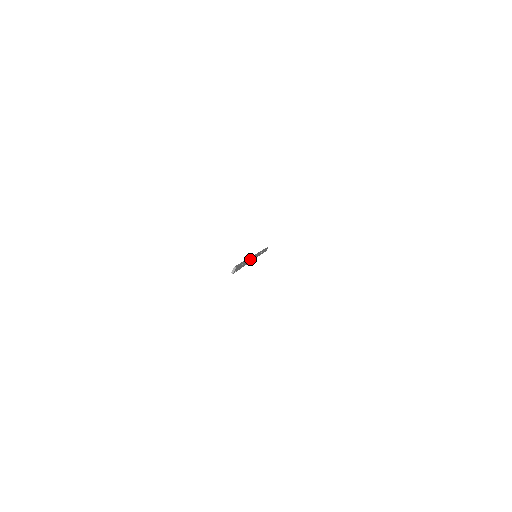
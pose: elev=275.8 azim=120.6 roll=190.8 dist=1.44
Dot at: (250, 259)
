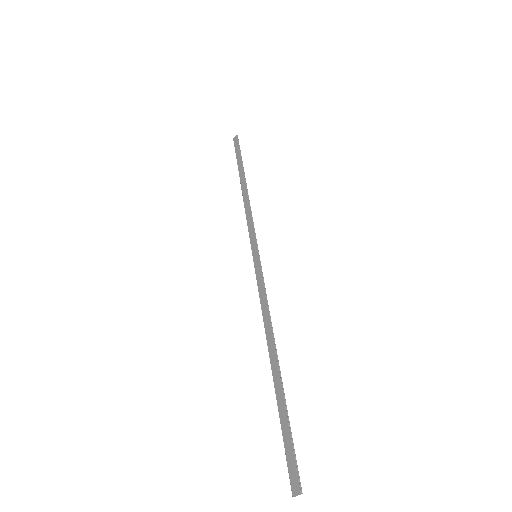
Dot at: (272, 332)
